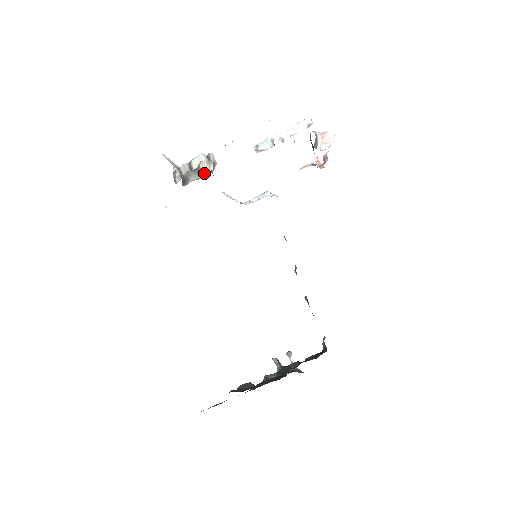
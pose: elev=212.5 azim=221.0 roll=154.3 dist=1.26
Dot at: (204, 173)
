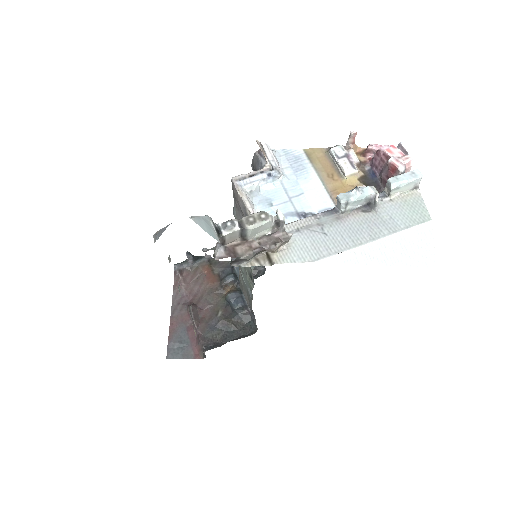
Dot at: occluded
